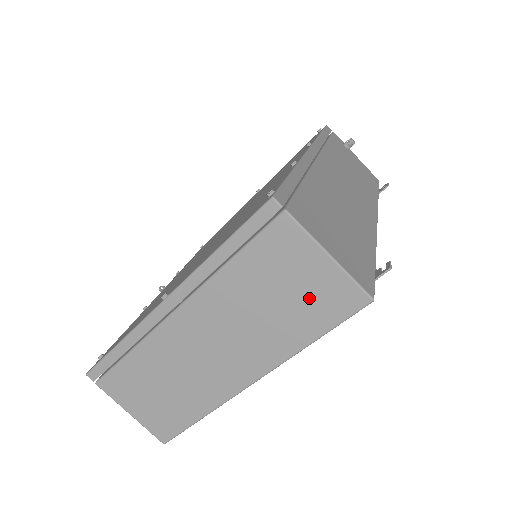
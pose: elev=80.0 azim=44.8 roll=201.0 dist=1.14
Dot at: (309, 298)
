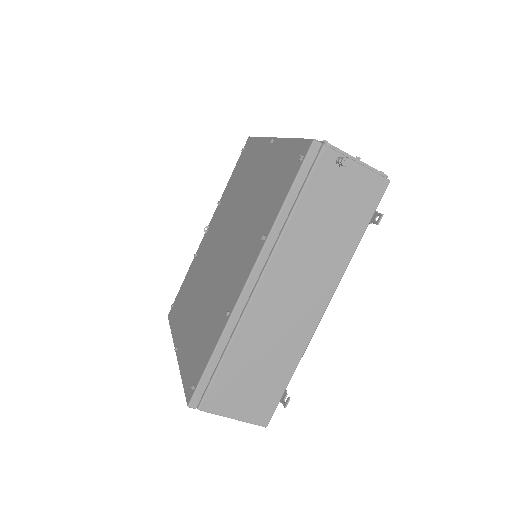
Dot at: occluded
